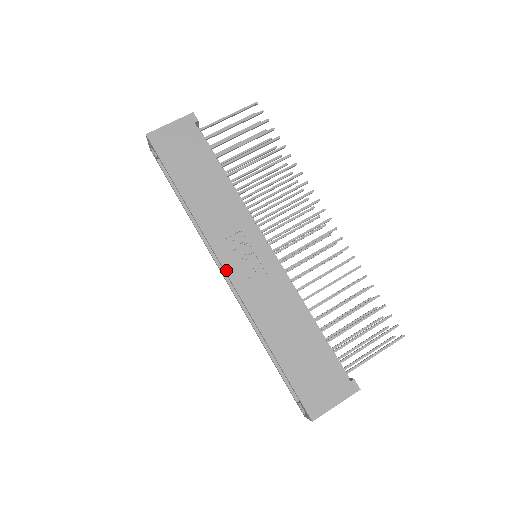
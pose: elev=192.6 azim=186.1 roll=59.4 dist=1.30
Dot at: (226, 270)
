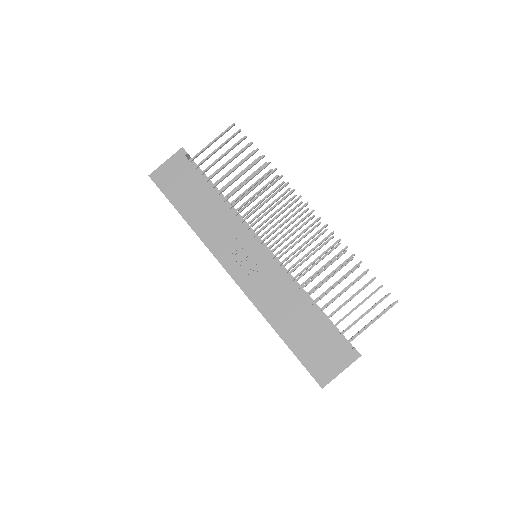
Dot at: (230, 274)
